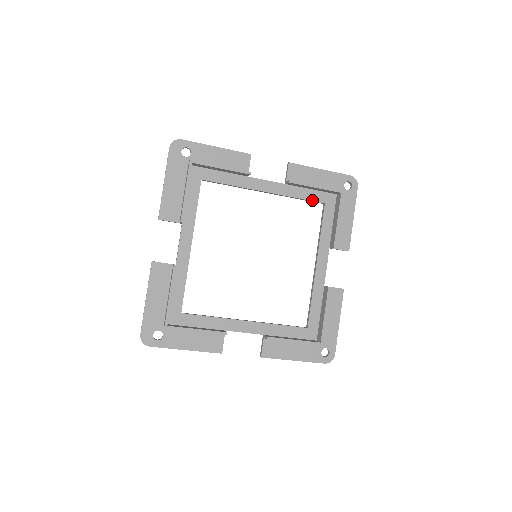
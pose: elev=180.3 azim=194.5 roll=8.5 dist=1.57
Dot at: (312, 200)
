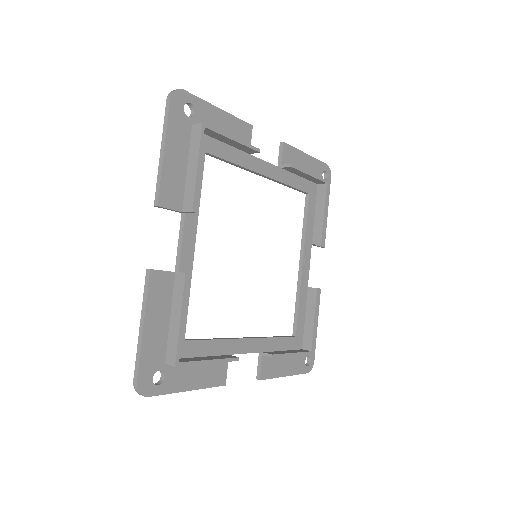
Dot at: (300, 189)
